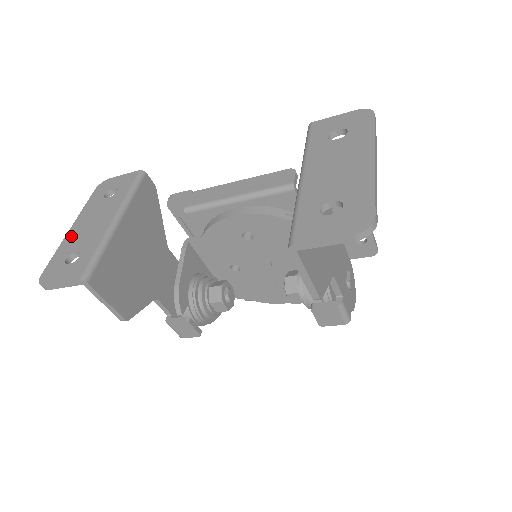
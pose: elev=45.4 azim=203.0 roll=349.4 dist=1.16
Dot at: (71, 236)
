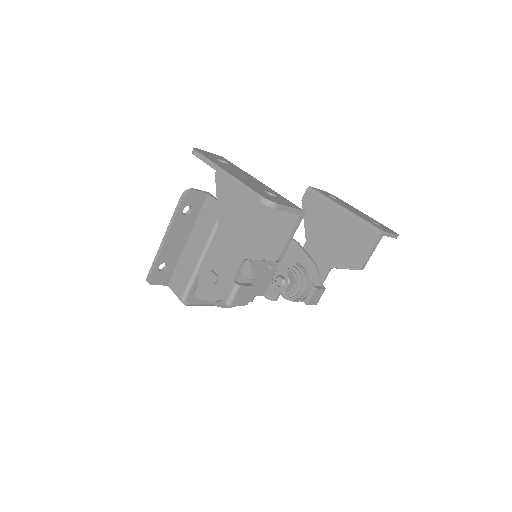
Dot at: (239, 177)
